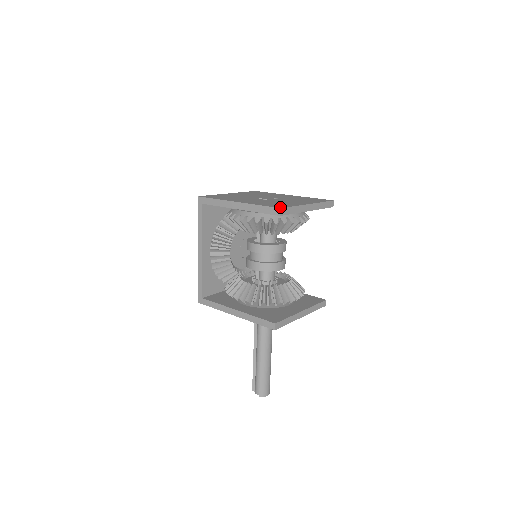
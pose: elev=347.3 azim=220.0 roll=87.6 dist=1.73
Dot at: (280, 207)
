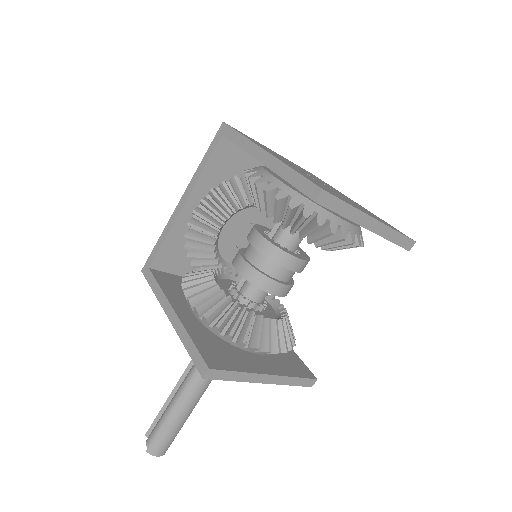
Dot at: occluded
